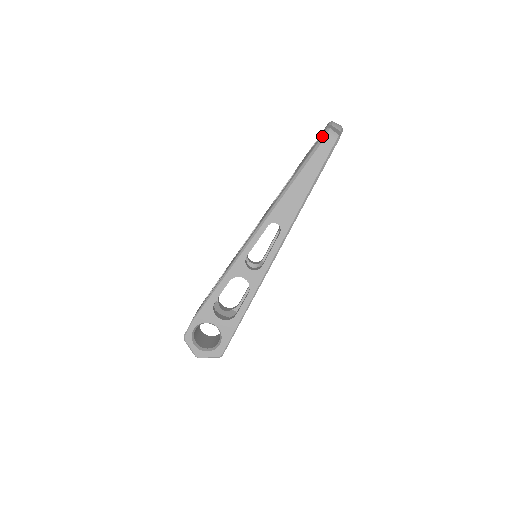
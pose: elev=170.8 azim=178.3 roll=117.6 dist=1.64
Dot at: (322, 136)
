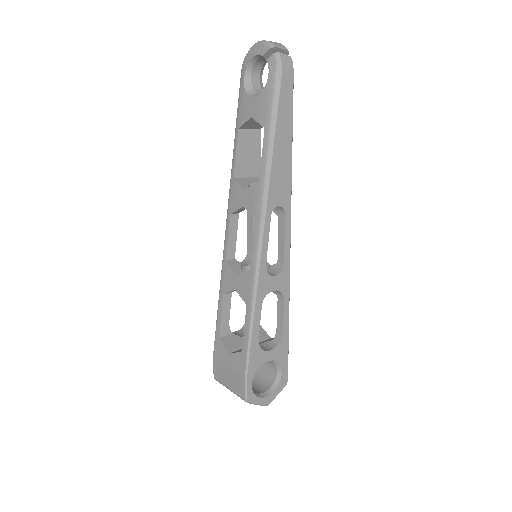
Dot at: (276, 67)
